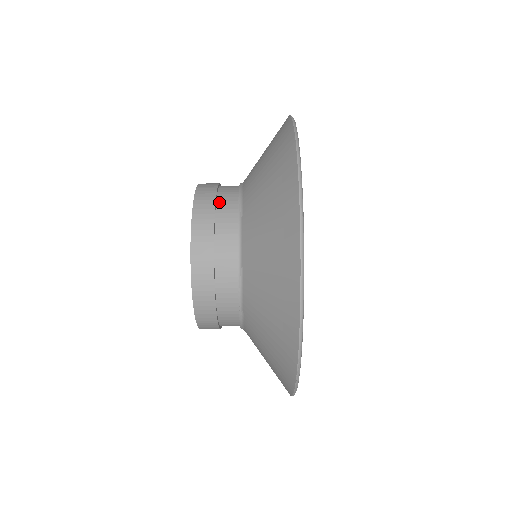
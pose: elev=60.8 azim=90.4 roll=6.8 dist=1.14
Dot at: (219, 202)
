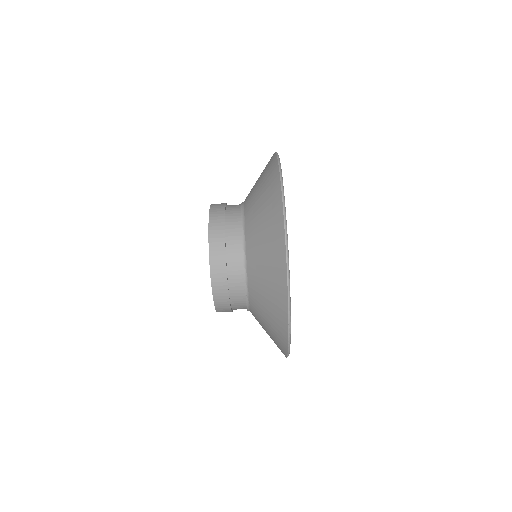
Dot at: (227, 217)
